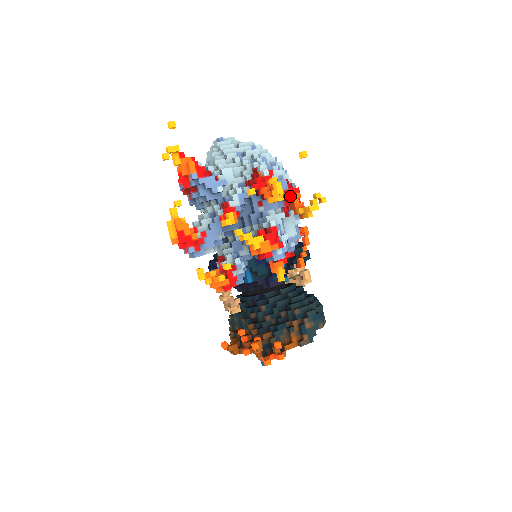
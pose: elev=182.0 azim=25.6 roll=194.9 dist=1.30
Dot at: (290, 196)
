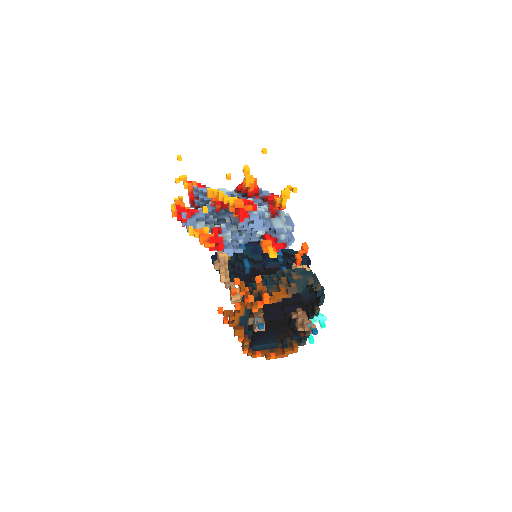
Dot at: (272, 199)
